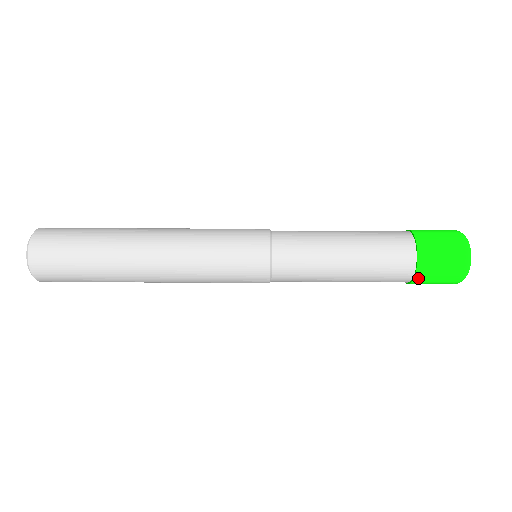
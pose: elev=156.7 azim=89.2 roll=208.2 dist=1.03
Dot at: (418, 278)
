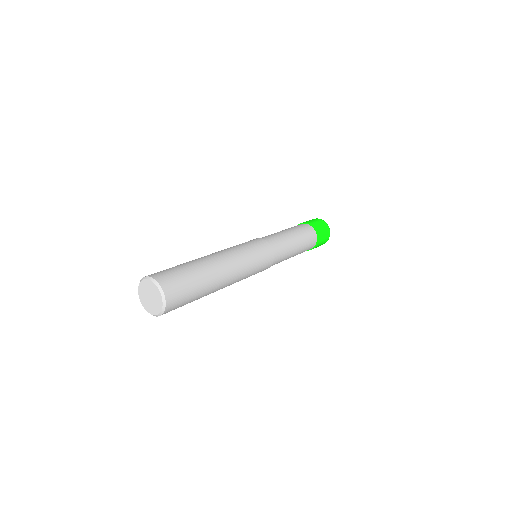
Dot at: (317, 245)
